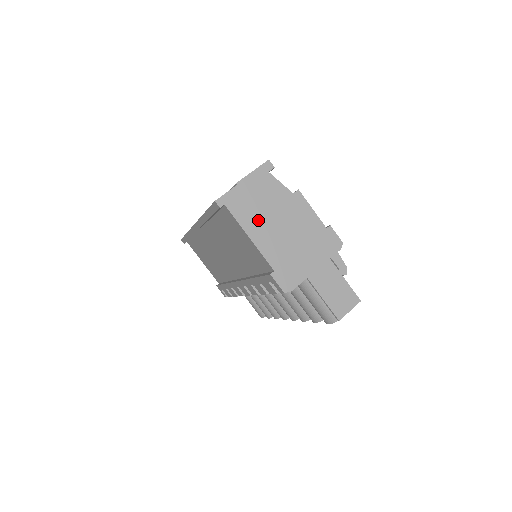
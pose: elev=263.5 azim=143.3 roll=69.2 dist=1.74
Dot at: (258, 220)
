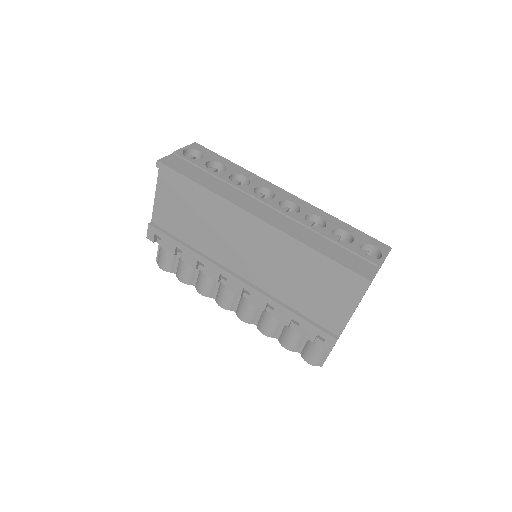
Dot at: occluded
